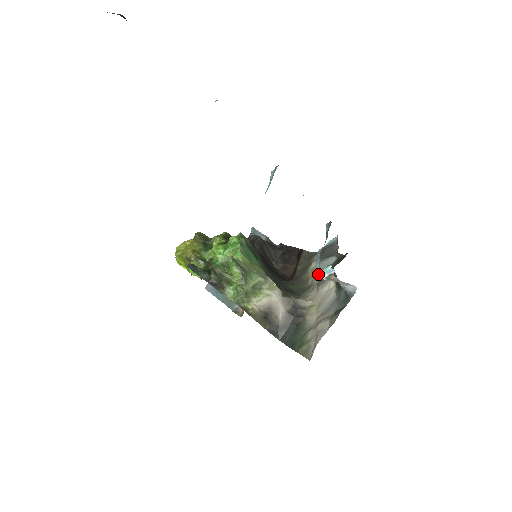
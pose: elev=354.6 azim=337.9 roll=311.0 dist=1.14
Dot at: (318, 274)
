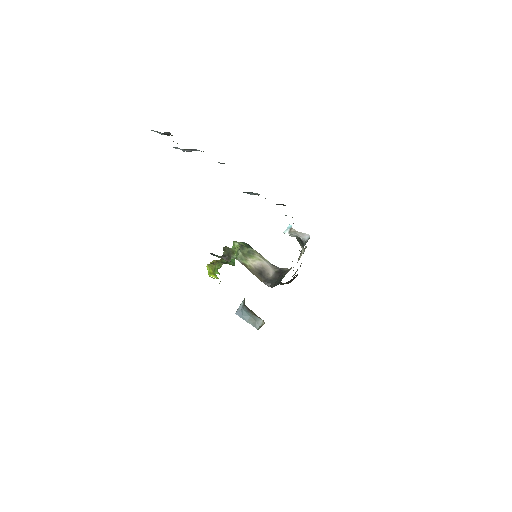
Dot at: (284, 232)
